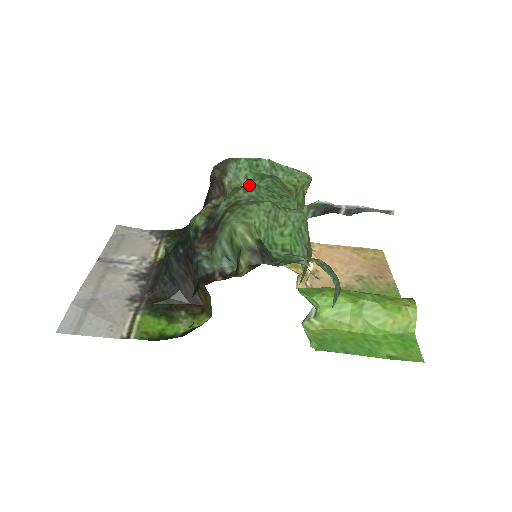
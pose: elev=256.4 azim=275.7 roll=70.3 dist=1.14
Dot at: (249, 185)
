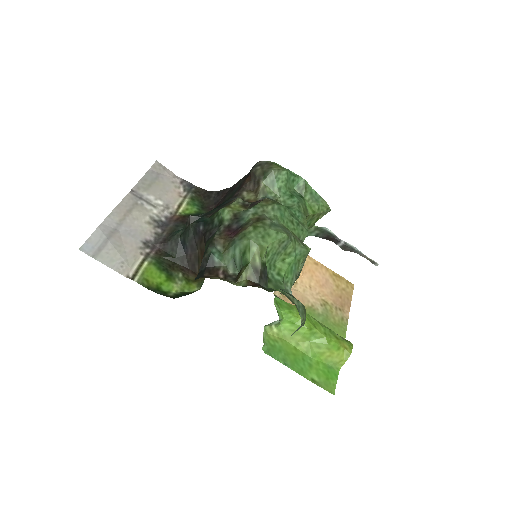
Dot at: (279, 204)
